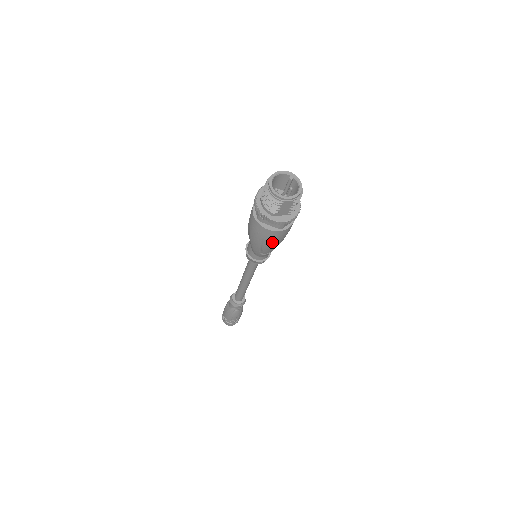
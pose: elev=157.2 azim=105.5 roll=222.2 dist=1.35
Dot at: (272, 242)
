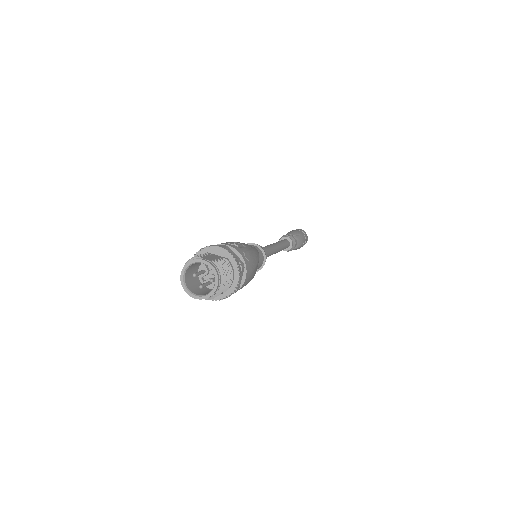
Dot at: occluded
